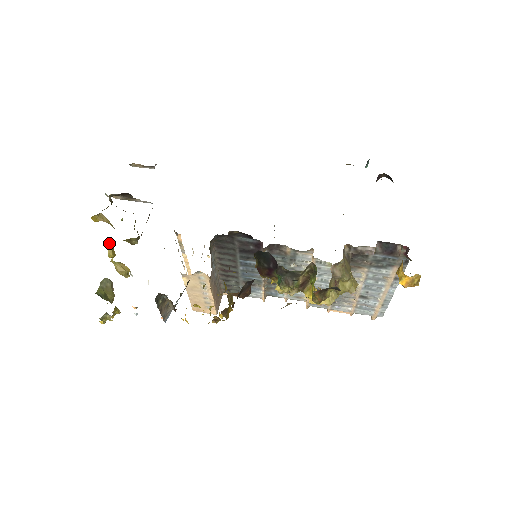
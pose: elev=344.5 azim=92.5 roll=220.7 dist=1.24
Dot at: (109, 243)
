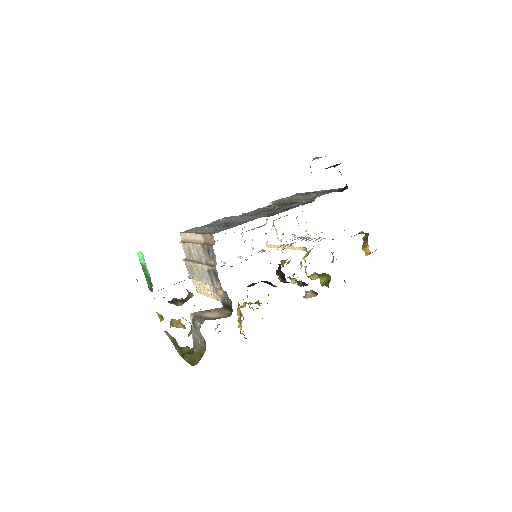
Dot at: (157, 314)
